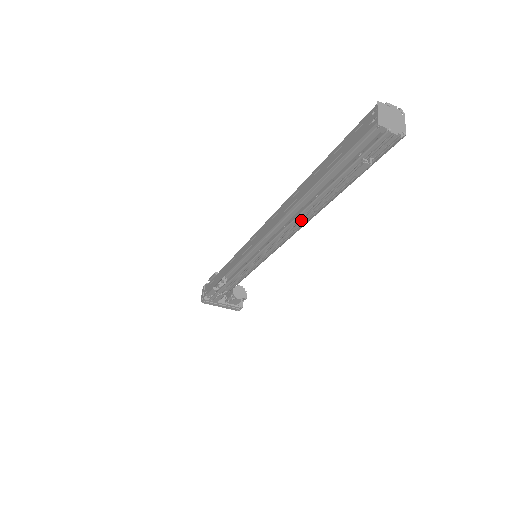
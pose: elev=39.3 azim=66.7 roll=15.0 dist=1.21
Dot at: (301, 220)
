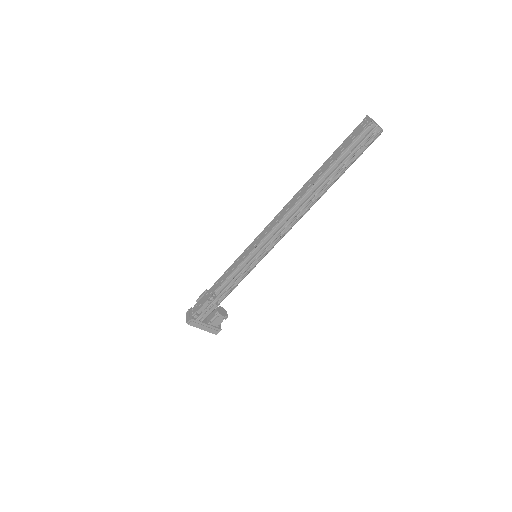
Dot at: (309, 204)
